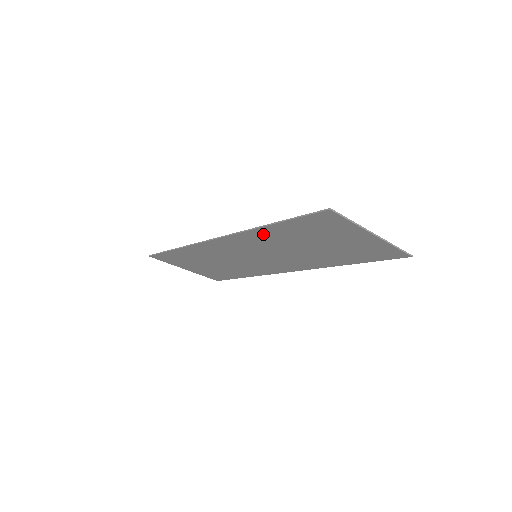
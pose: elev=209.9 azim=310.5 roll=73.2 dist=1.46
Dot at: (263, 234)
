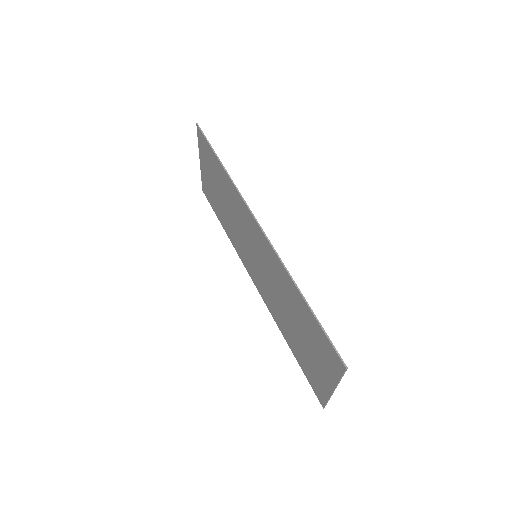
Dot at: (288, 282)
